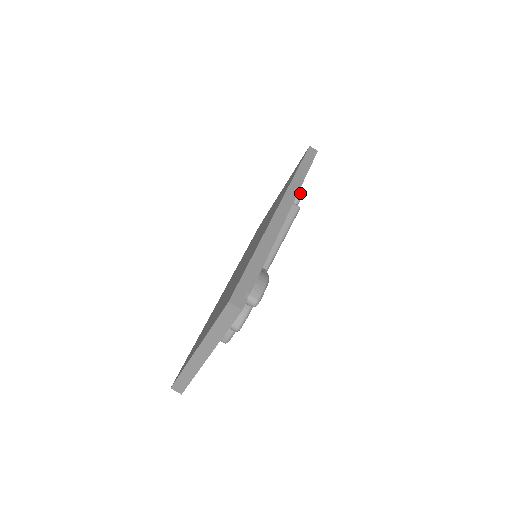
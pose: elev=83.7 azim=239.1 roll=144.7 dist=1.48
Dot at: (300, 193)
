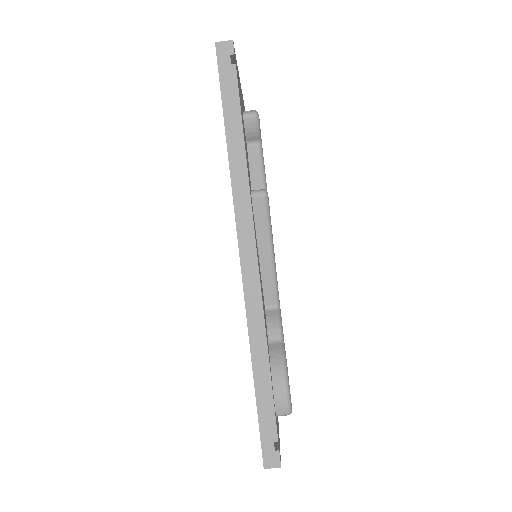
Dot at: (253, 119)
